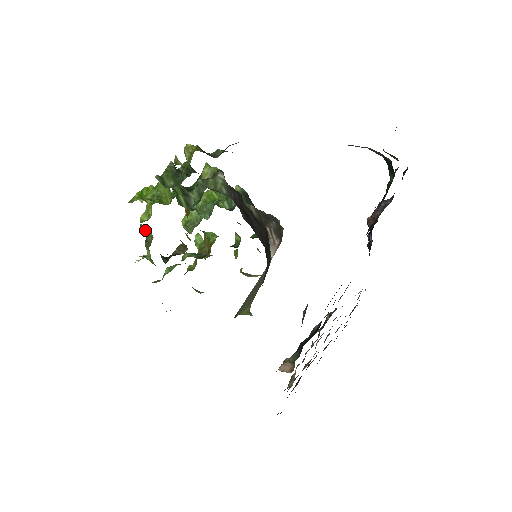
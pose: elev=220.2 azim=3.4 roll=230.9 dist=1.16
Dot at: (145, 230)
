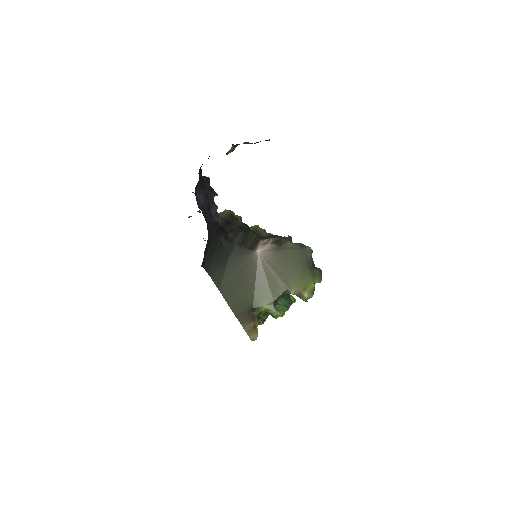
Dot at: occluded
